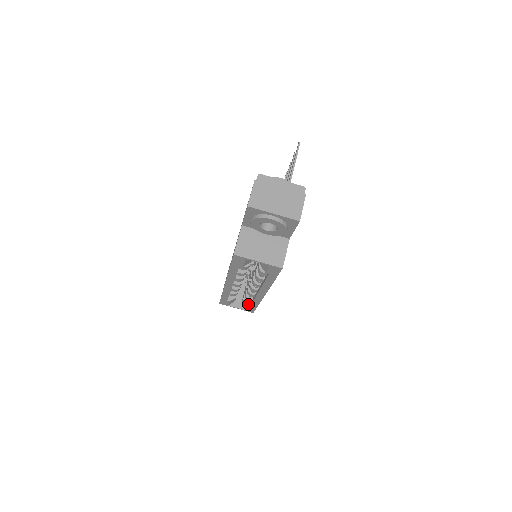
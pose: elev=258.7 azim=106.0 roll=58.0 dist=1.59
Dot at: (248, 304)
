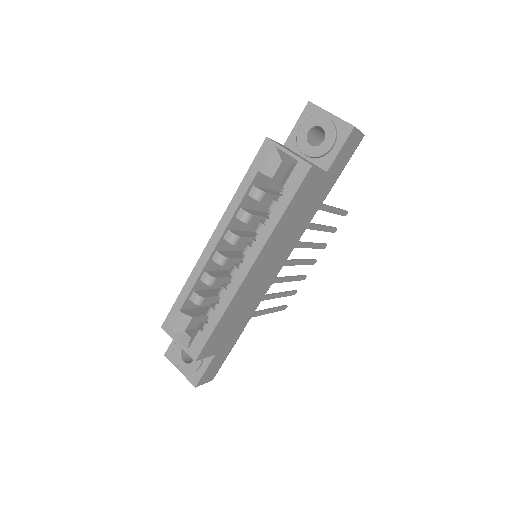
Dot at: (202, 329)
